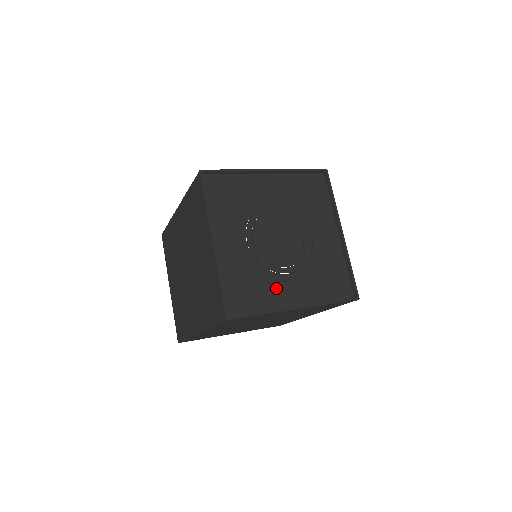
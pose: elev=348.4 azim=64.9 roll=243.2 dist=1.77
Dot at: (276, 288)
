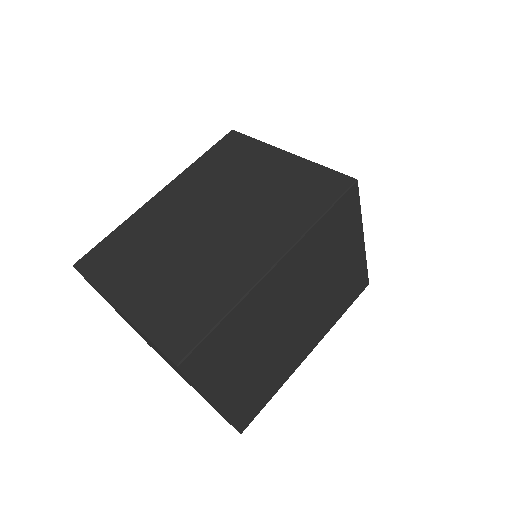
Dot at: occluded
